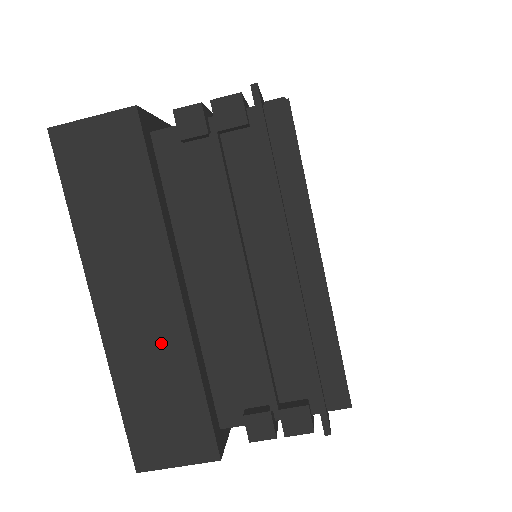
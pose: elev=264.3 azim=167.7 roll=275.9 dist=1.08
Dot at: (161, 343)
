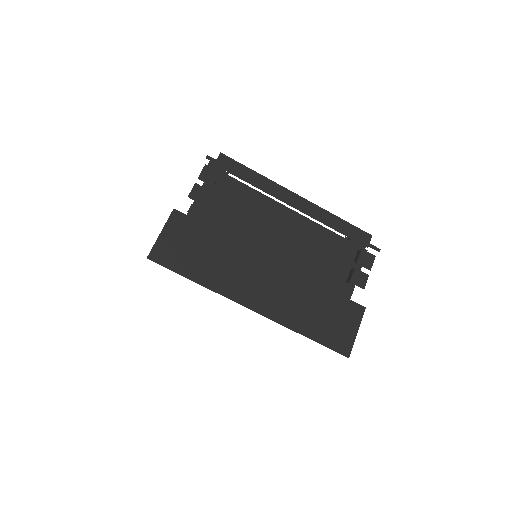
Dot at: (292, 290)
